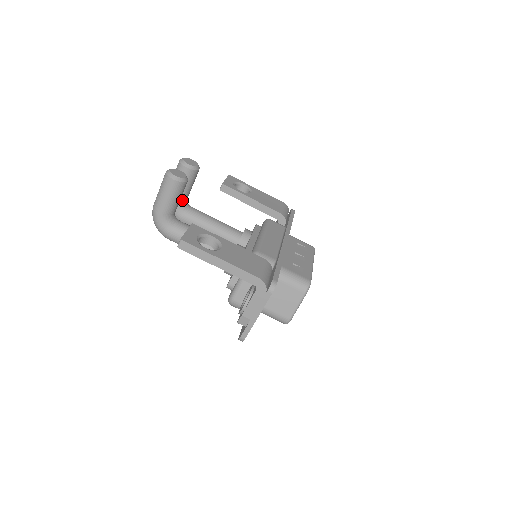
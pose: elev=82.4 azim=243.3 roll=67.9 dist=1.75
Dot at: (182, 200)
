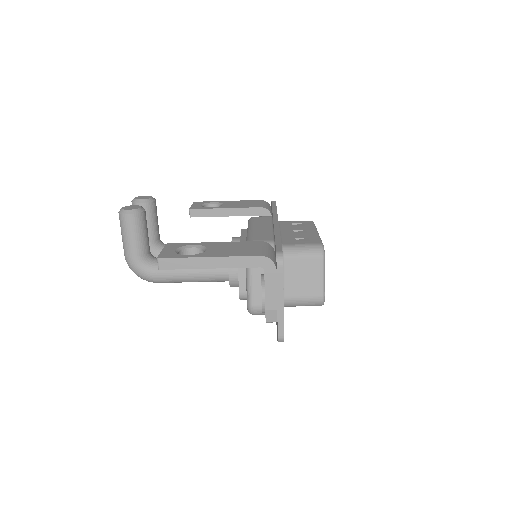
Dot at: (154, 240)
